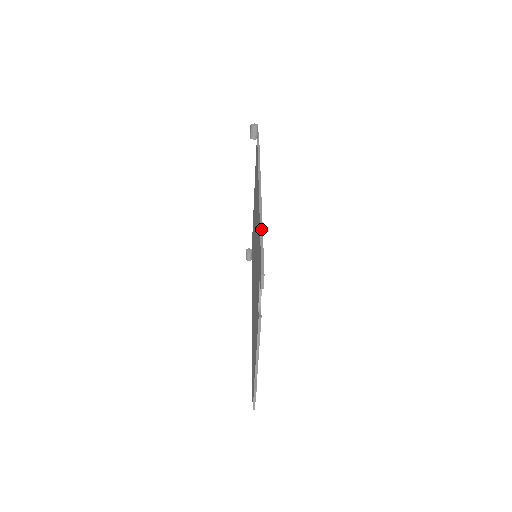
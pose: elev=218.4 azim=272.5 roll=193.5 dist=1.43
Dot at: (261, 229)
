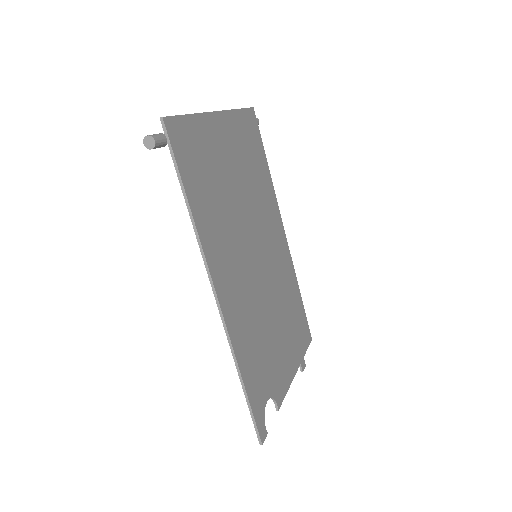
Dot at: (241, 383)
